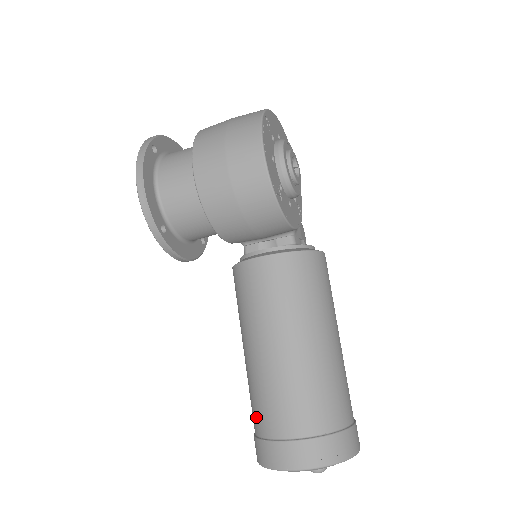
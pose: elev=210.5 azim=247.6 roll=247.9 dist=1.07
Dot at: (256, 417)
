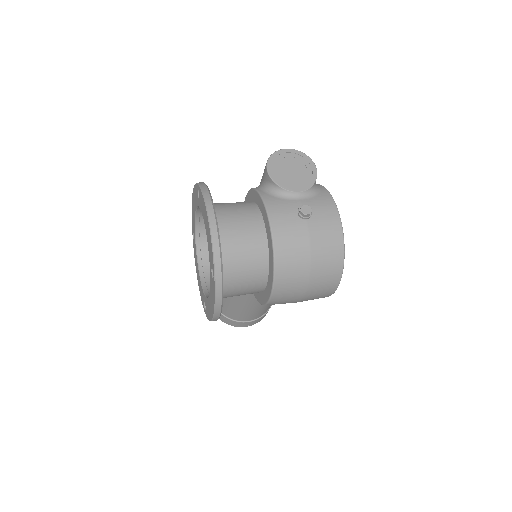
Dot at: (225, 311)
